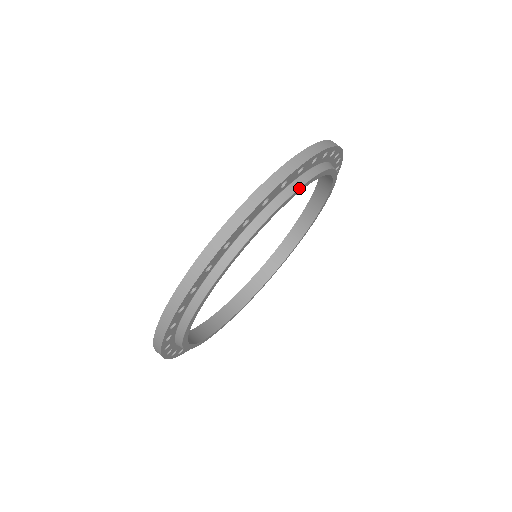
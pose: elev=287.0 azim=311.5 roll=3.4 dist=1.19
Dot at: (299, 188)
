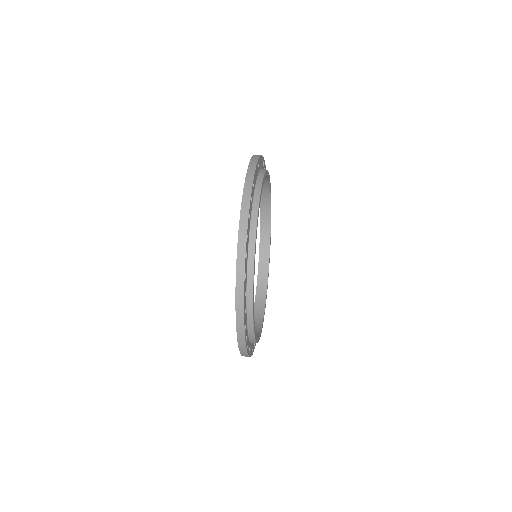
Dot at: occluded
